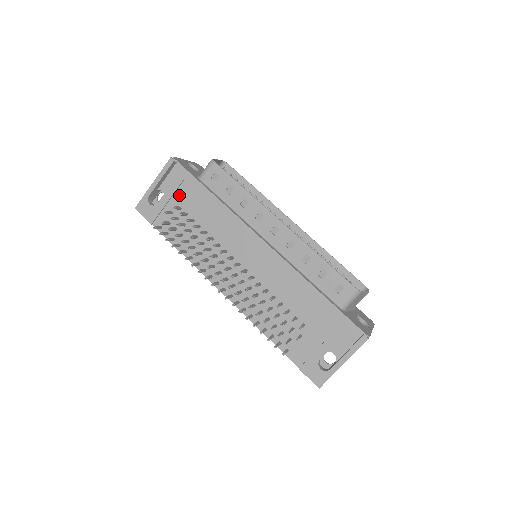
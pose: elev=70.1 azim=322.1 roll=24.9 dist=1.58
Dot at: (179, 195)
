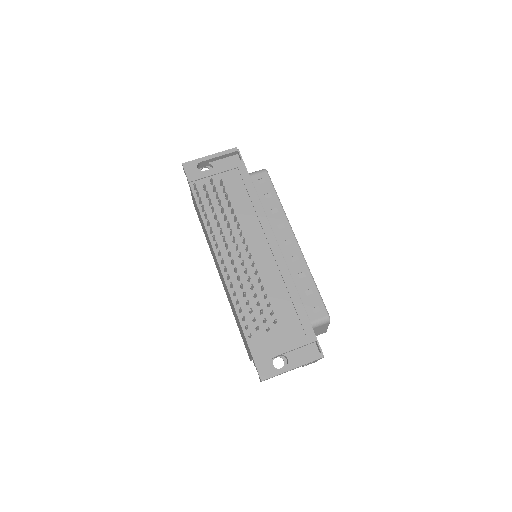
Dot at: (226, 175)
